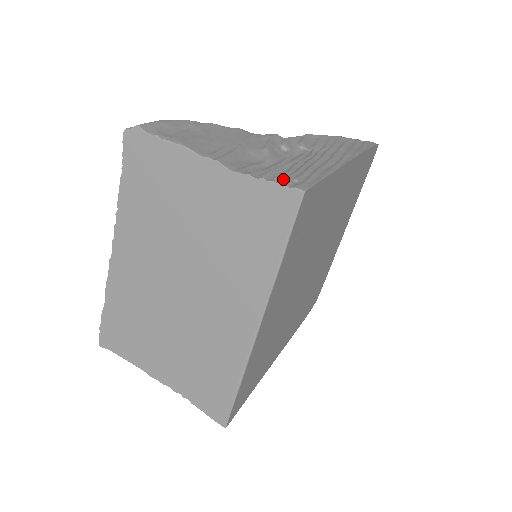
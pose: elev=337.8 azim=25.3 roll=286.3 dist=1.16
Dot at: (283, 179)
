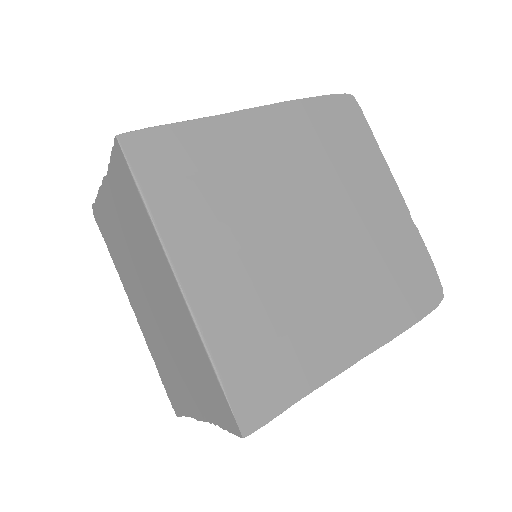
Dot at: occluded
